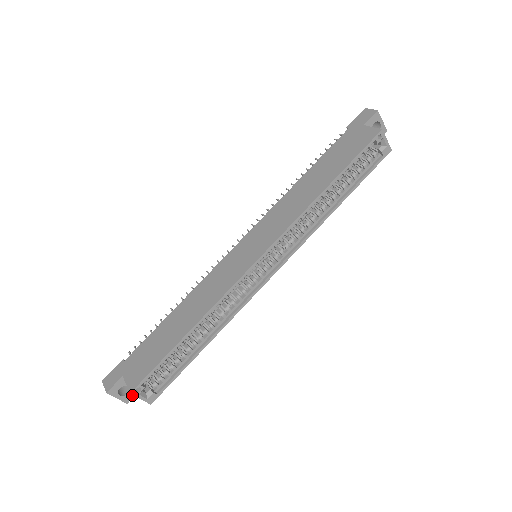
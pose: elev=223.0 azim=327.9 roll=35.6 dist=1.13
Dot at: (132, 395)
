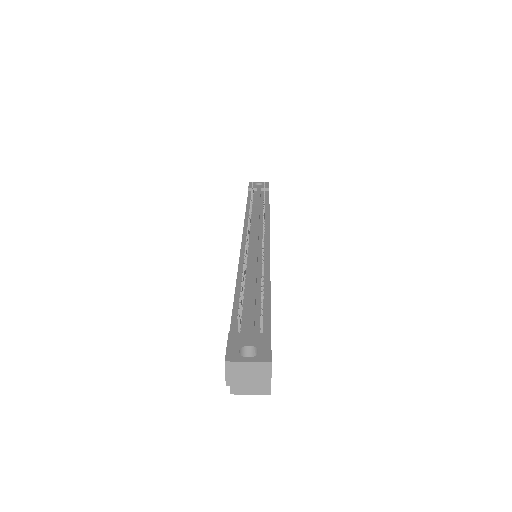
Dot at: occluded
